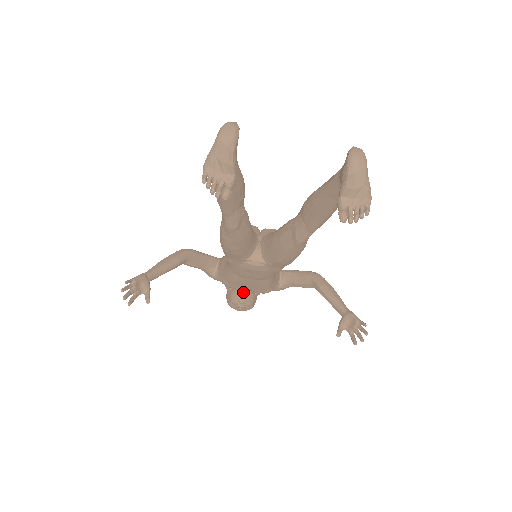
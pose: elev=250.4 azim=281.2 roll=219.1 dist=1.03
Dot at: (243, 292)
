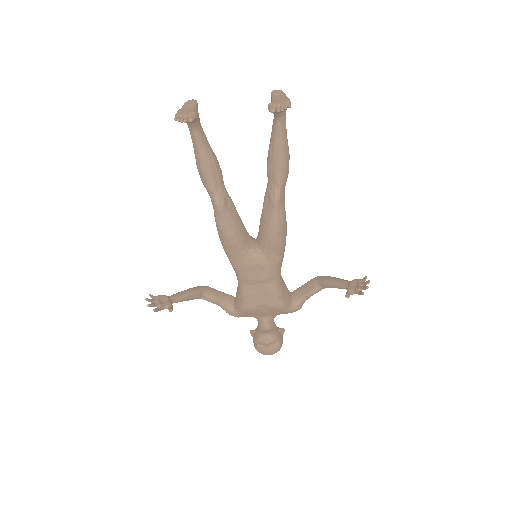
Dot at: (265, 327)
